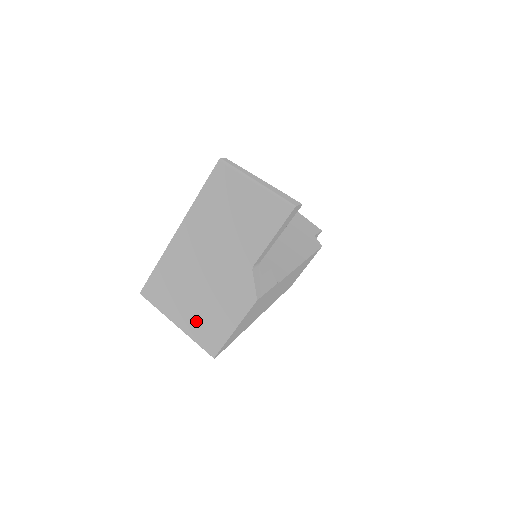
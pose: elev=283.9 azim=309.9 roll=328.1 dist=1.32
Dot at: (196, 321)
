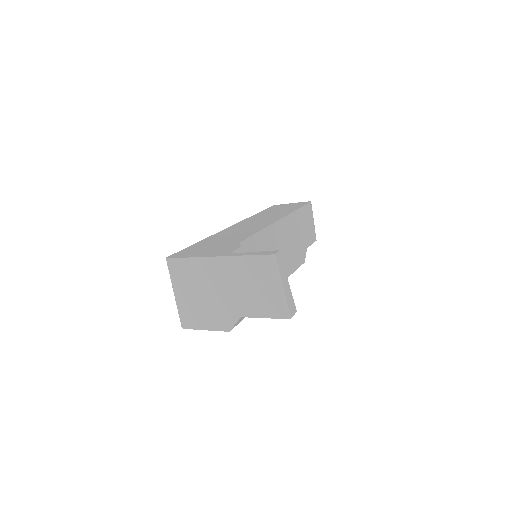
Dot at: (187, 305)
